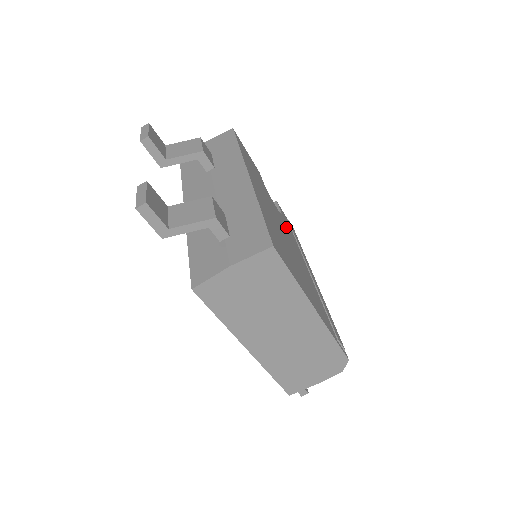
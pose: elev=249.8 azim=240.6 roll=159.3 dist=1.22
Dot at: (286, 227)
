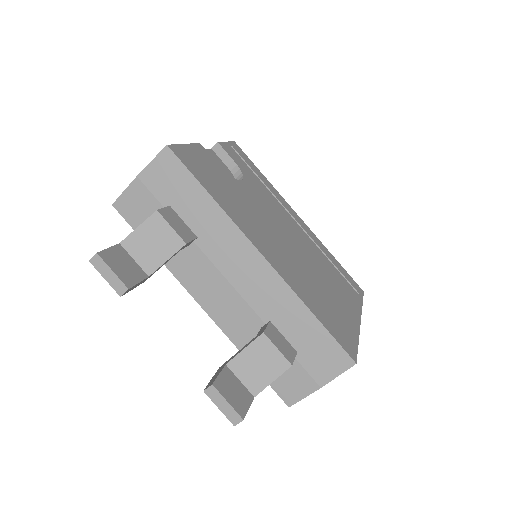
Dot at: (261, 196)
